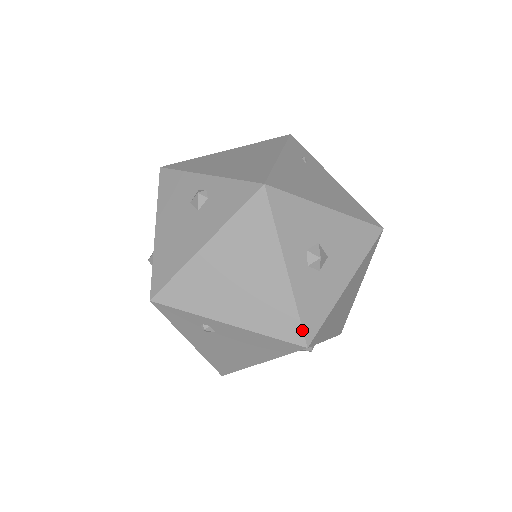
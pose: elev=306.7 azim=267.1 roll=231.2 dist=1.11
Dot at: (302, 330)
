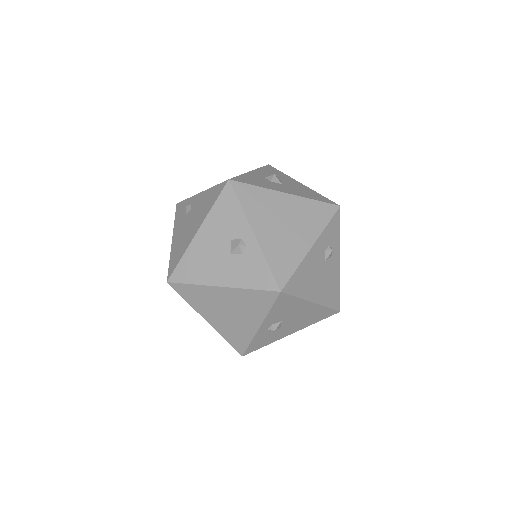
Dot at: (234, 177)
